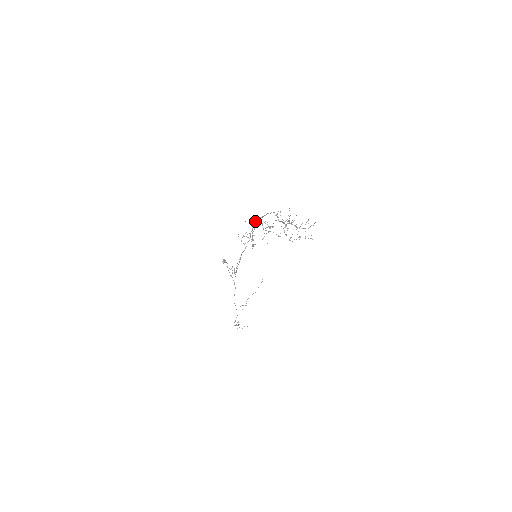
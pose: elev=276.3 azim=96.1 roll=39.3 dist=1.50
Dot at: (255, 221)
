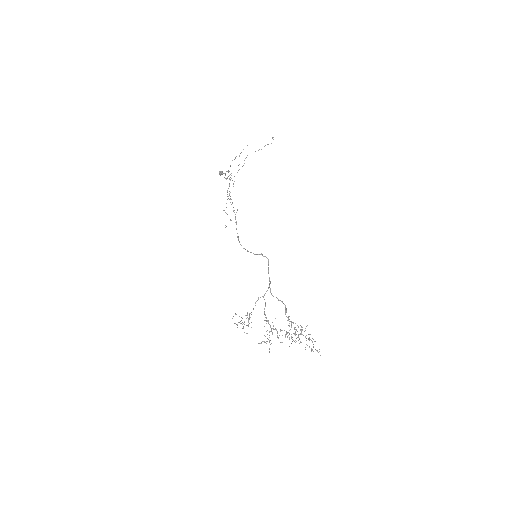
Dot at: (257, 300)
